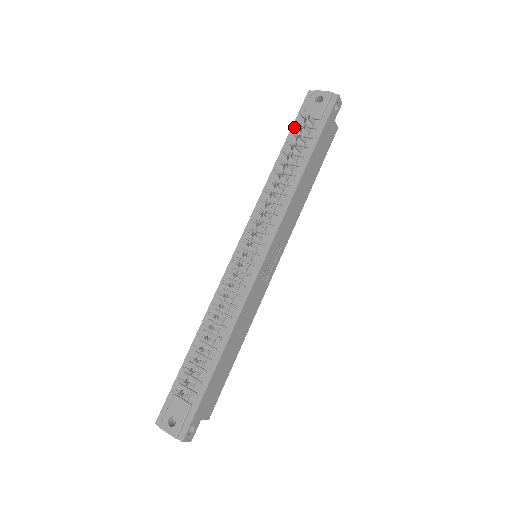
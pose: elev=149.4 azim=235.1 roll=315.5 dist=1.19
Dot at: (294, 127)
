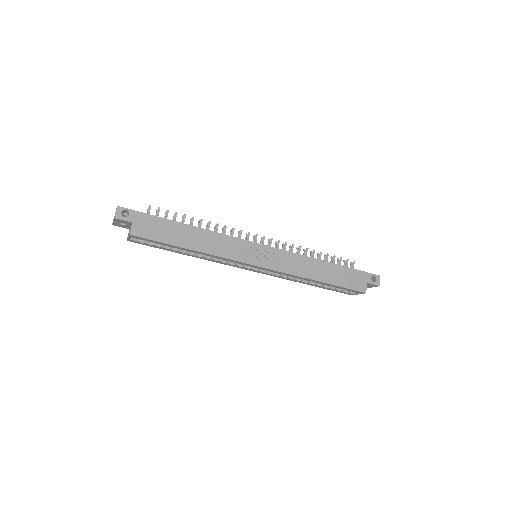
Dot at: occluded
